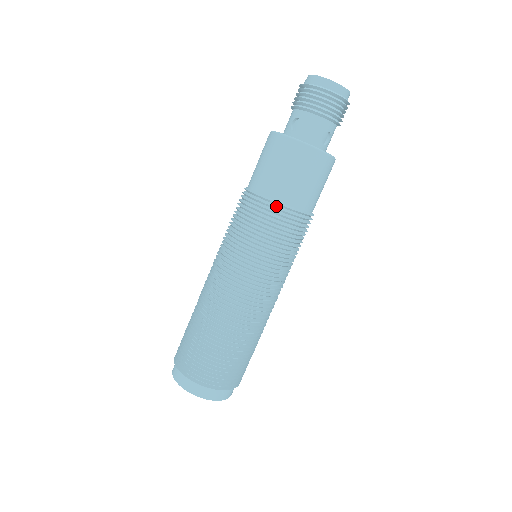
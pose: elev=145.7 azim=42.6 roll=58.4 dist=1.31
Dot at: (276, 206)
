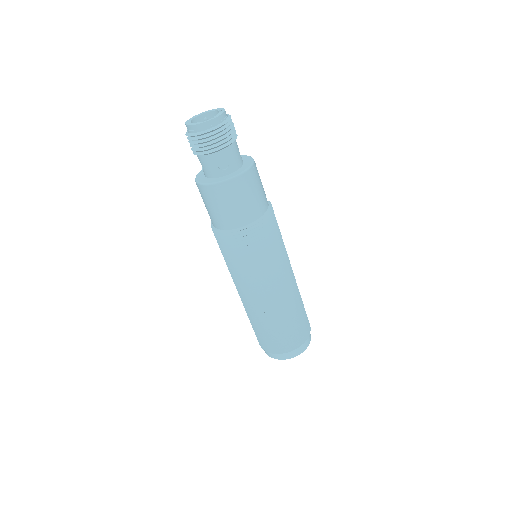
Dot at: (222, 234)
